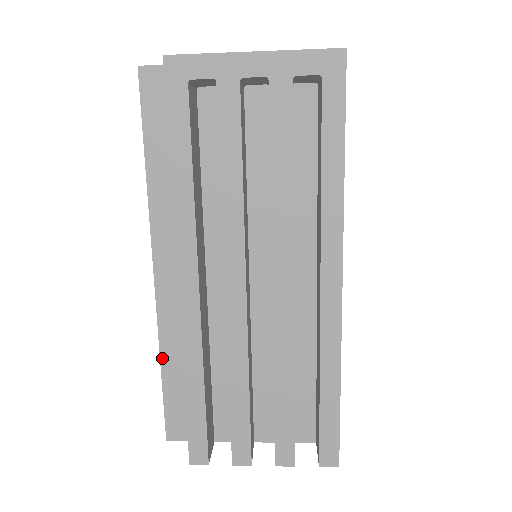
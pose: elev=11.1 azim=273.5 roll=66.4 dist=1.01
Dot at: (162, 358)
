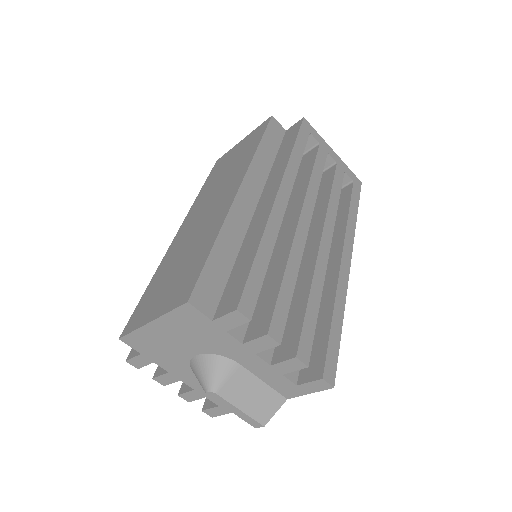
Dot at: (219, 237)
